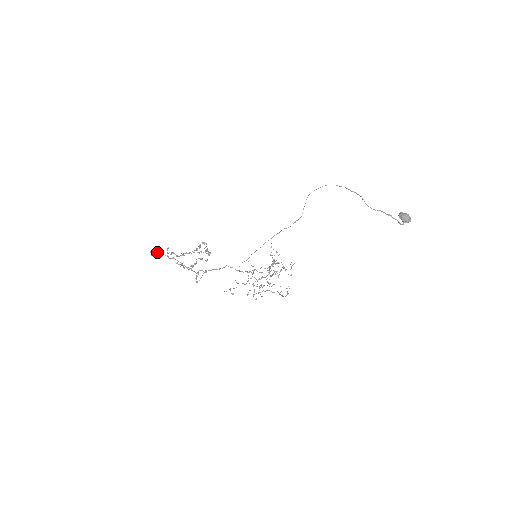
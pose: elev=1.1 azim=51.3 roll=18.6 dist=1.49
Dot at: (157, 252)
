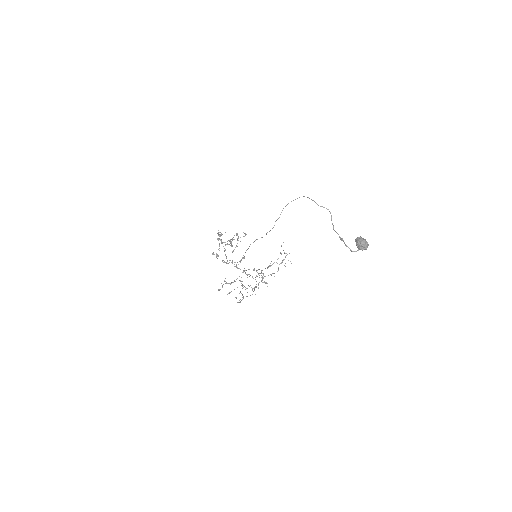
Dot at: (218, 235)
